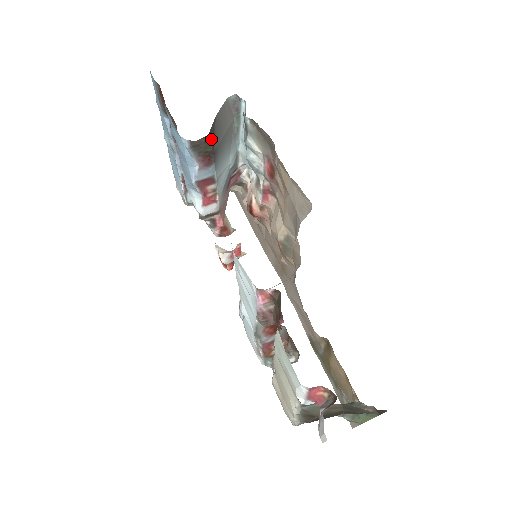
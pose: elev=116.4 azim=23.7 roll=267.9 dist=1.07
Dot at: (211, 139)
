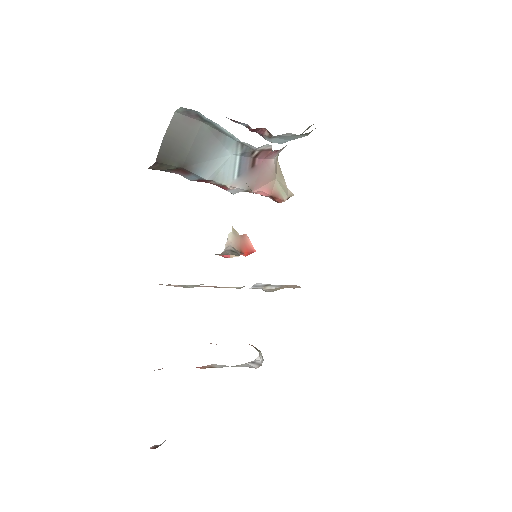
Dot at: (167, 161)
